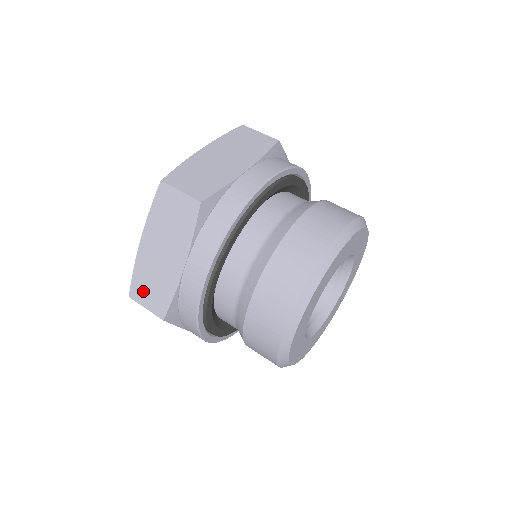
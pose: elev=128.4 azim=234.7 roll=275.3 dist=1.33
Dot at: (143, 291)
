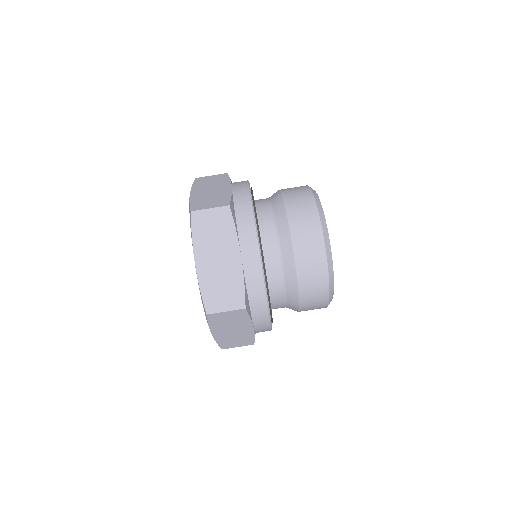
Dot at: (217, 300)
